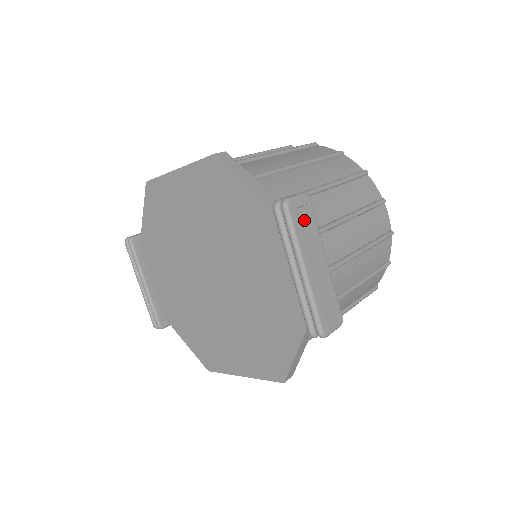
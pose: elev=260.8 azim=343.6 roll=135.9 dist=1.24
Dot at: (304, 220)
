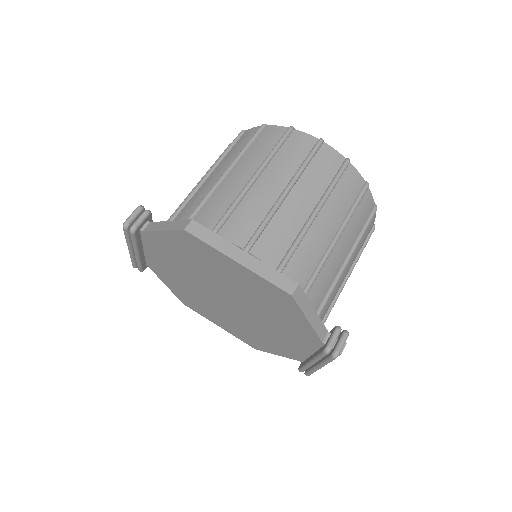
Dot at: (339, 354)
